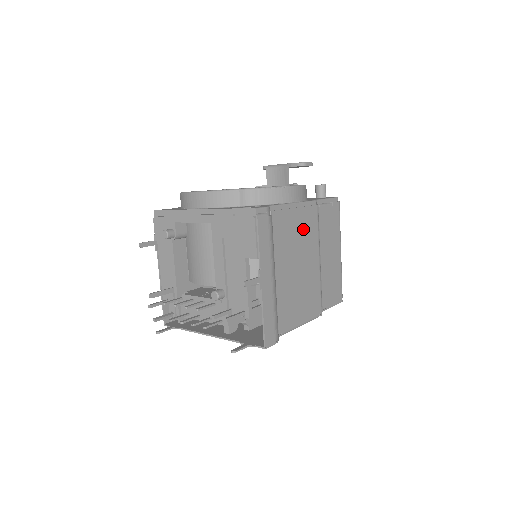
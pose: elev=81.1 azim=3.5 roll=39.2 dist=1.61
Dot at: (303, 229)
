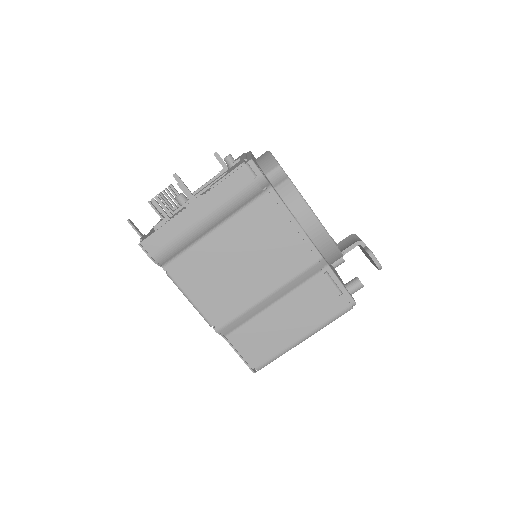
Dot at: (281, 250)
